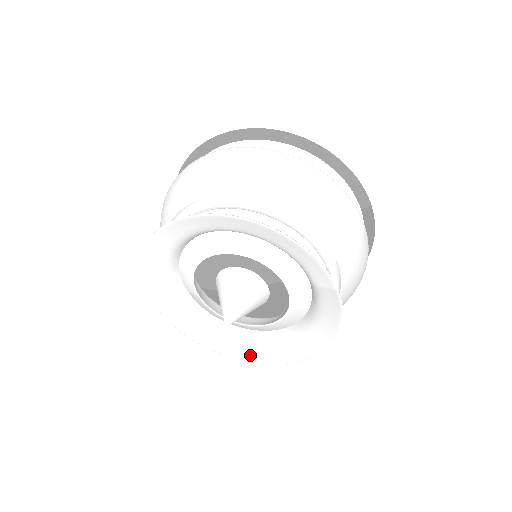
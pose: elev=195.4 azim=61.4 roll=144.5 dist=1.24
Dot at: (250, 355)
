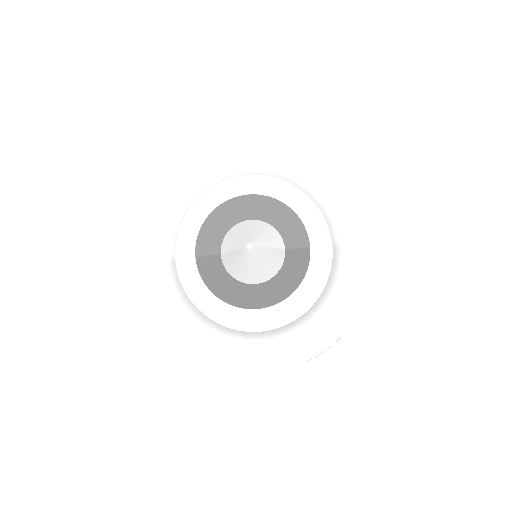
Dot at: (227, 359)
